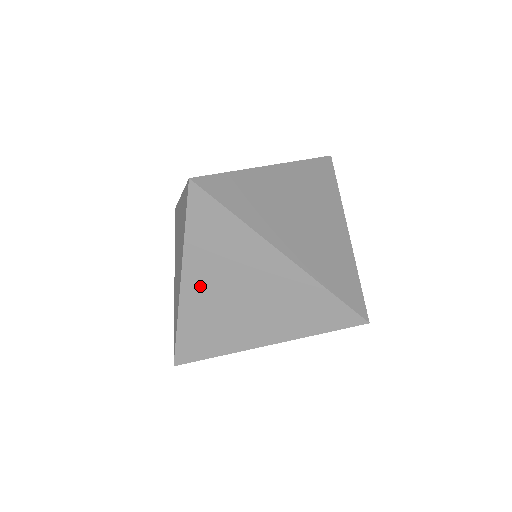
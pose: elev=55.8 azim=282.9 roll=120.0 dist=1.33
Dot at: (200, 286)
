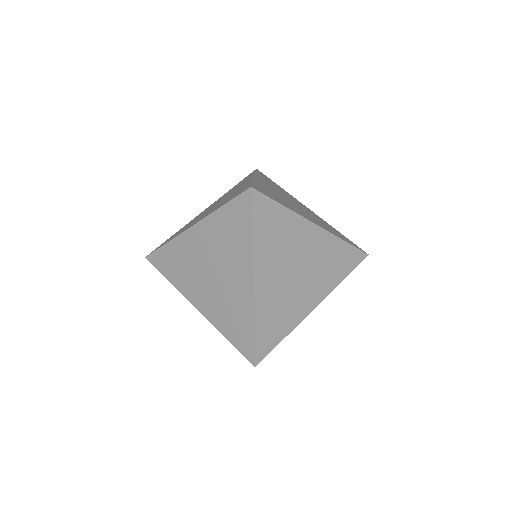
Dot at: occluded
